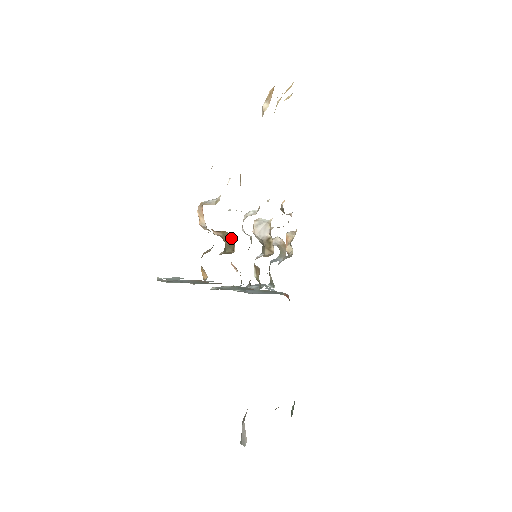
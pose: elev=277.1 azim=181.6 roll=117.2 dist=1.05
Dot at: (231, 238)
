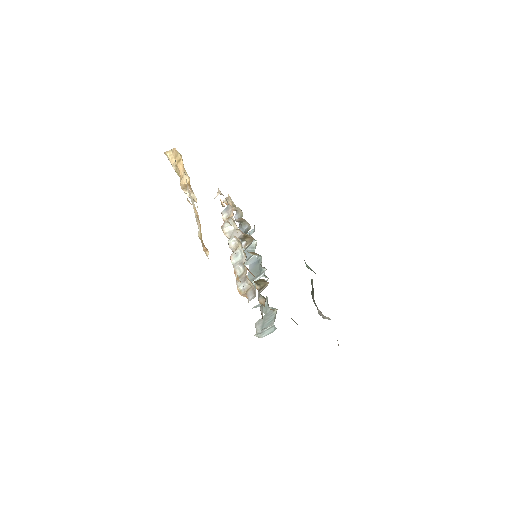
Dot at: (260, 280)
